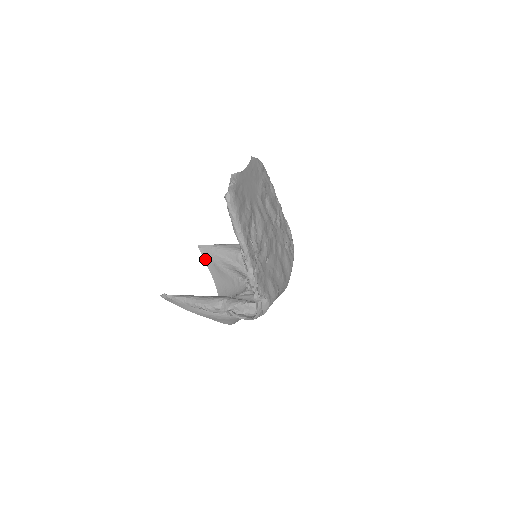
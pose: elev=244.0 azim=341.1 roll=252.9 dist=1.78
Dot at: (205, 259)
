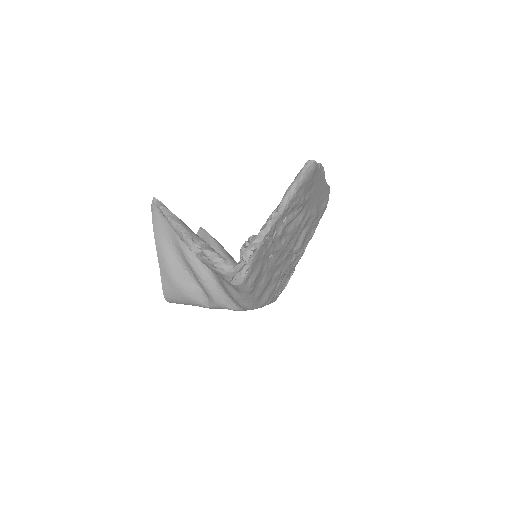
Dot at: occluded
